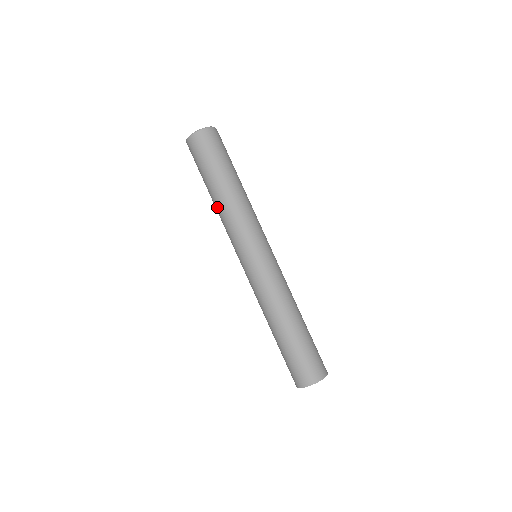
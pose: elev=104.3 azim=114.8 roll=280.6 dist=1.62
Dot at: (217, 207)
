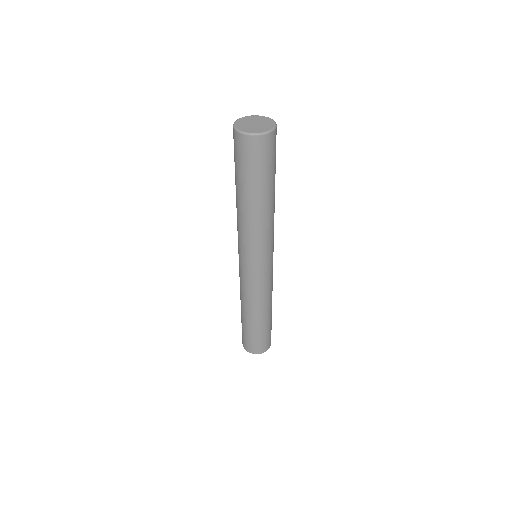
Dot at: (237, 209)
